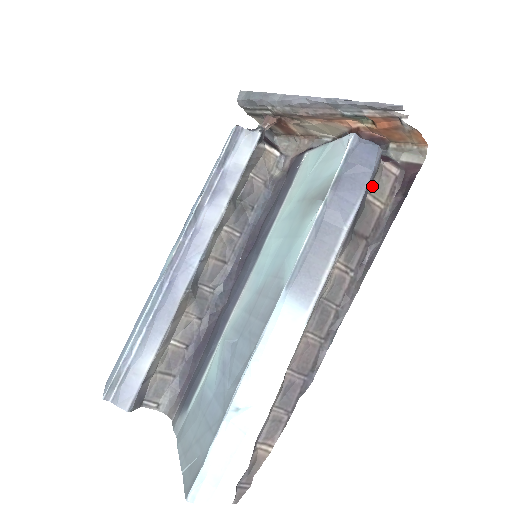
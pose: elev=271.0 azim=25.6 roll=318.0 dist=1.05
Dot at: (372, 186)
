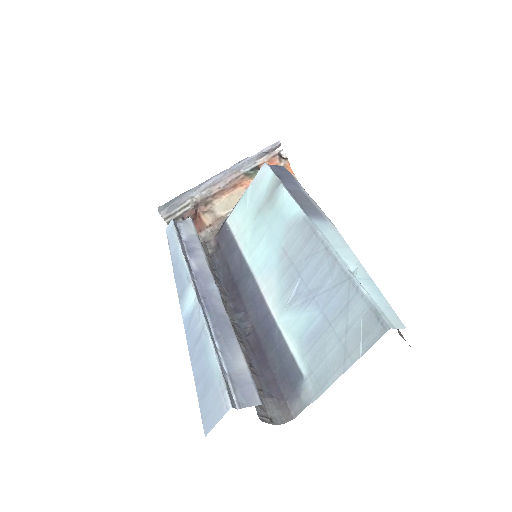
Dot at: occluded
